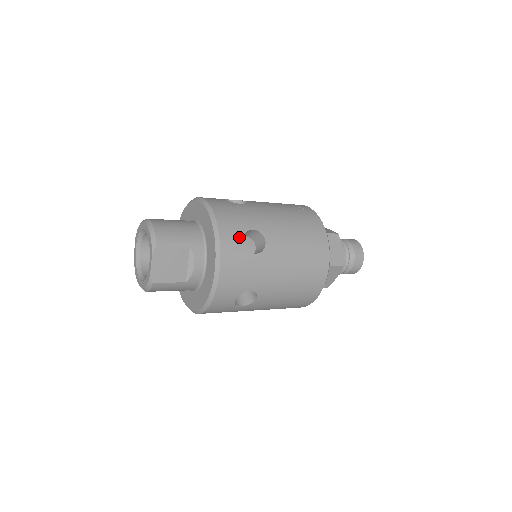
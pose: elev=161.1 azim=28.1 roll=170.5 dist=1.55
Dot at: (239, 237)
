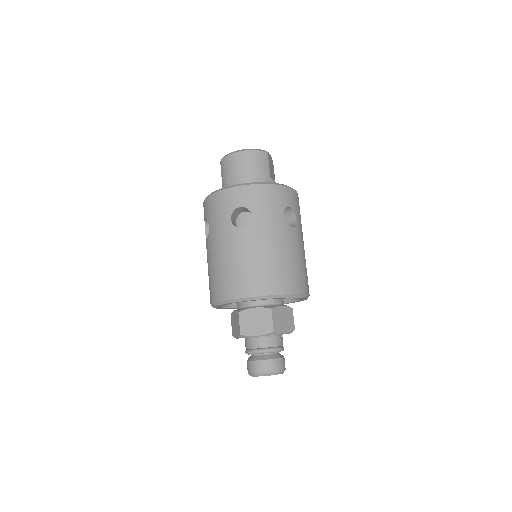
Dot at: occluded
